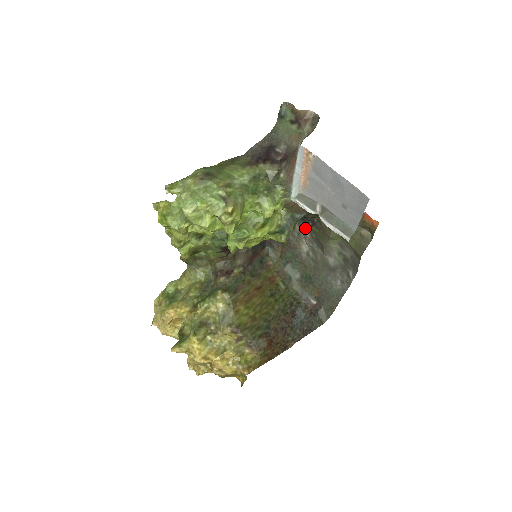
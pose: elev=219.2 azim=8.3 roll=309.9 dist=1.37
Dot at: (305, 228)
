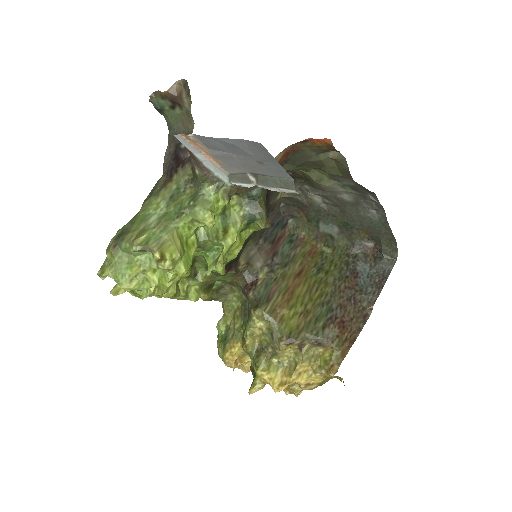
Dot at: occluded
